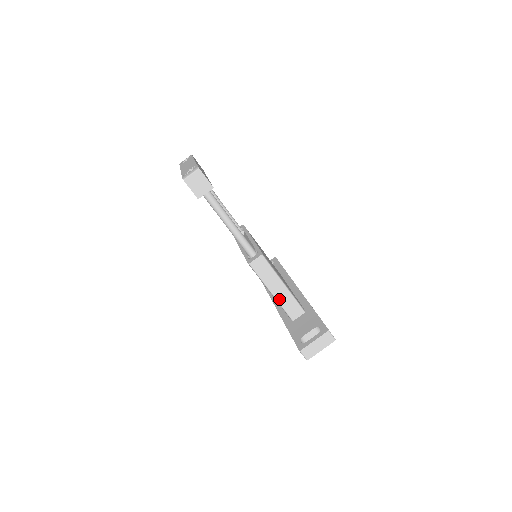
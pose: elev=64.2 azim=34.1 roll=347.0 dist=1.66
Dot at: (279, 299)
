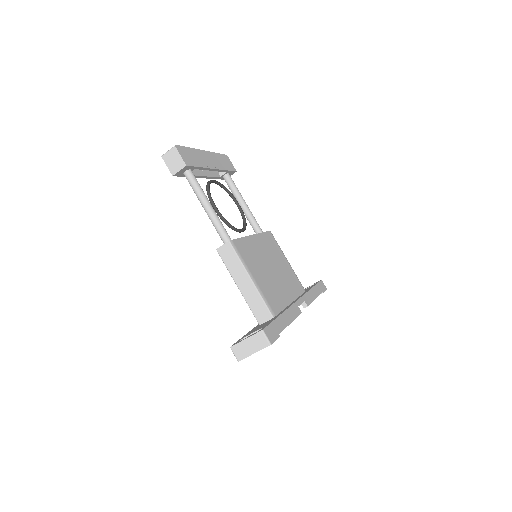
Dot at: (245, 295)
